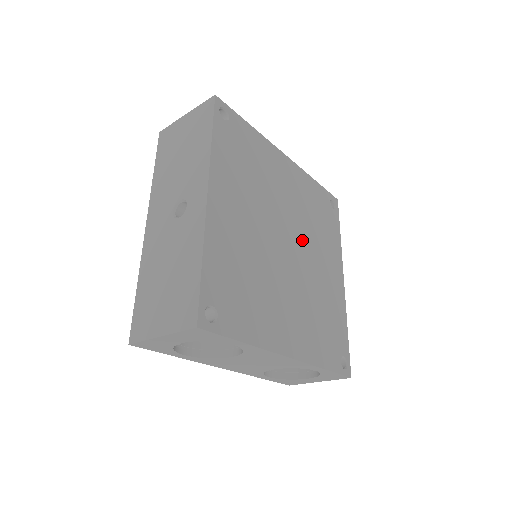
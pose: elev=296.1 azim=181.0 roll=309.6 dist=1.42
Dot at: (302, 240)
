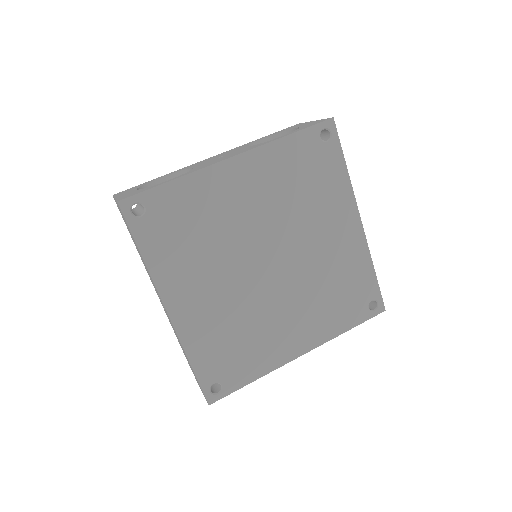
Dot at: (288, 238)
